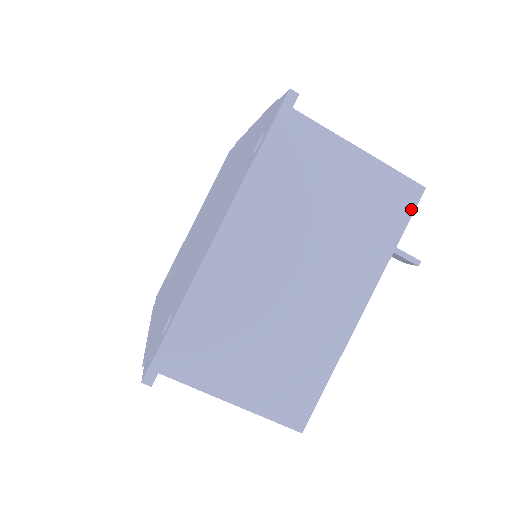
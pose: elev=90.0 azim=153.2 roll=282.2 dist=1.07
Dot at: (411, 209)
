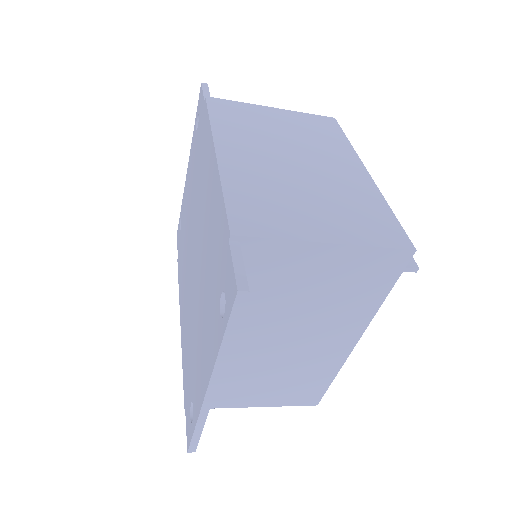
Dot at: (400, 270)
